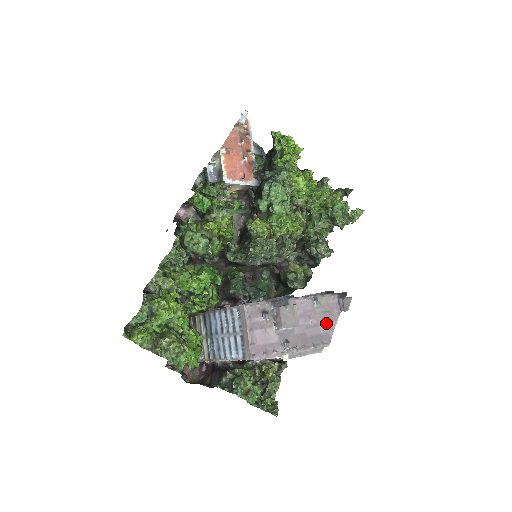
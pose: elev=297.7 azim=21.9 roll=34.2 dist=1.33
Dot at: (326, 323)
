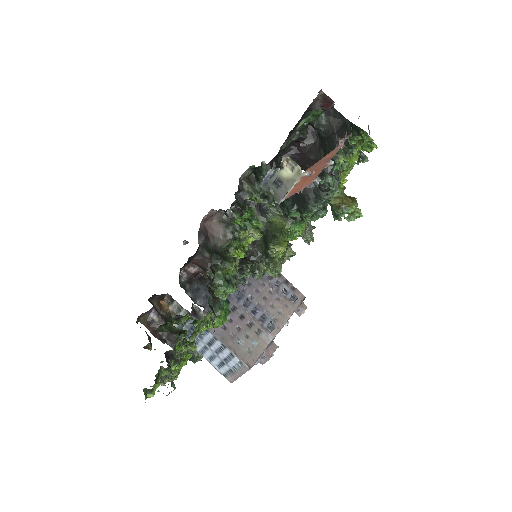
Dot at: occluded
